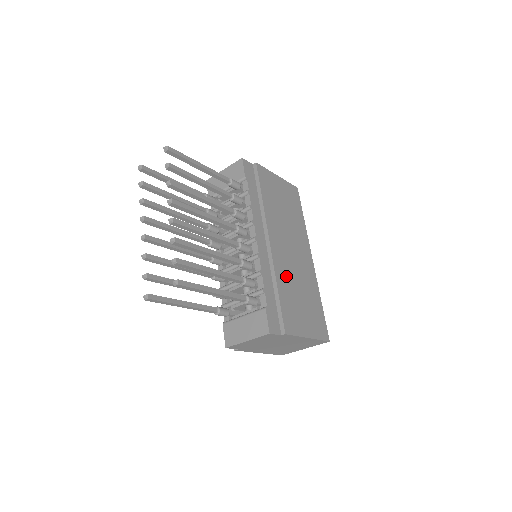
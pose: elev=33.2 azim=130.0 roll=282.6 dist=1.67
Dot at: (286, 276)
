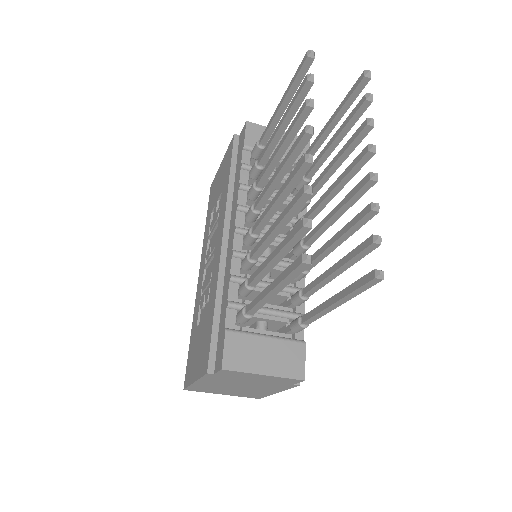
Dot at: occluded
